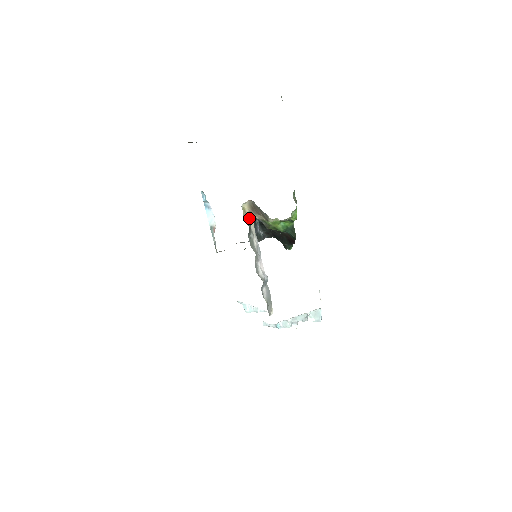
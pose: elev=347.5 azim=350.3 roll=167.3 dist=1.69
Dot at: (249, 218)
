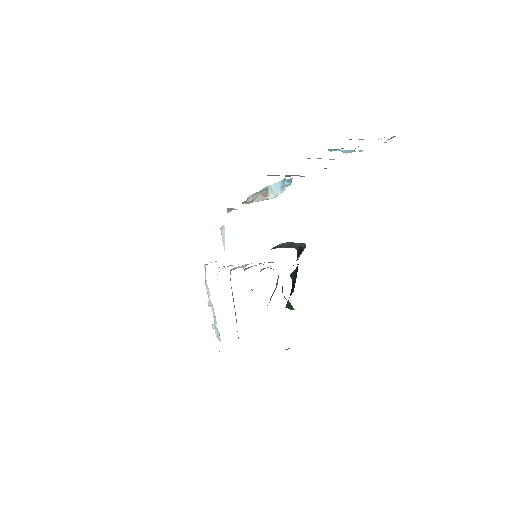
Dot at: occluded
